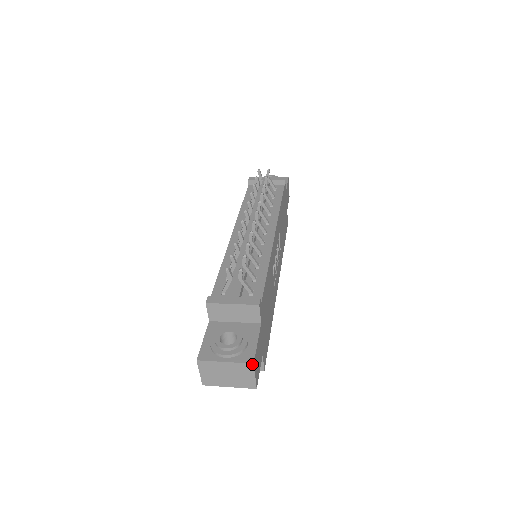
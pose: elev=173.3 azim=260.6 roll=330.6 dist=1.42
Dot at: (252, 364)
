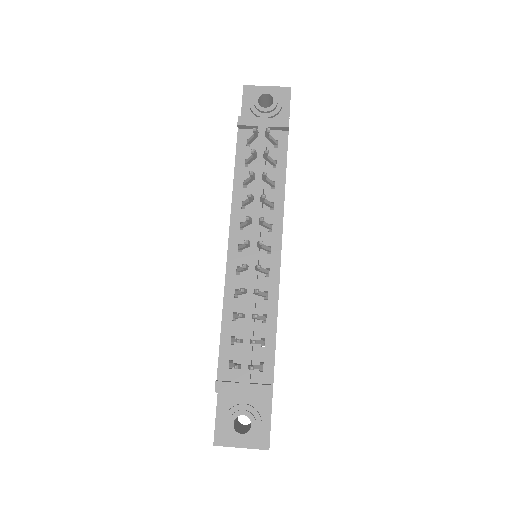
Dot at: occluded
